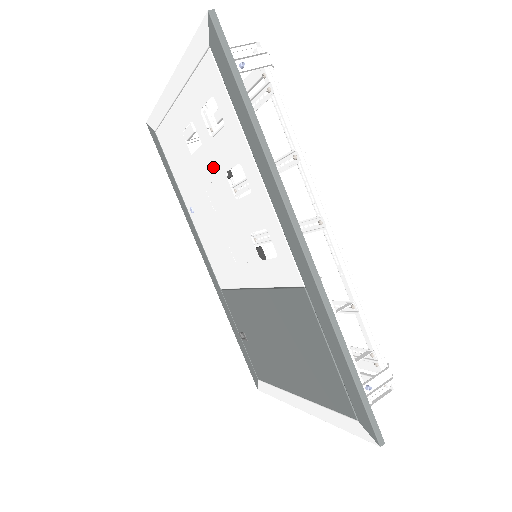
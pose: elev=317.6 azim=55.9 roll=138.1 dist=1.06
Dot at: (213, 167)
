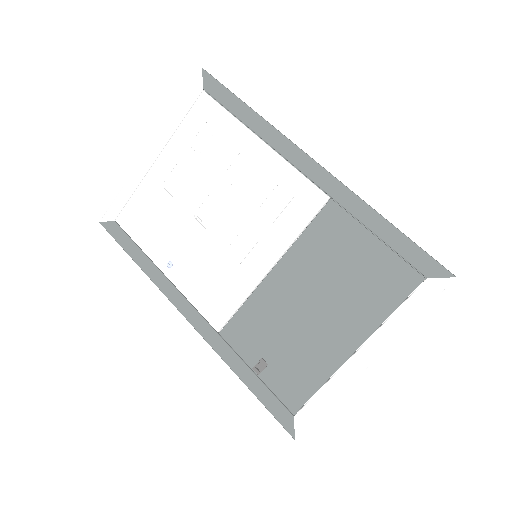
Dot at: (206, 184)
